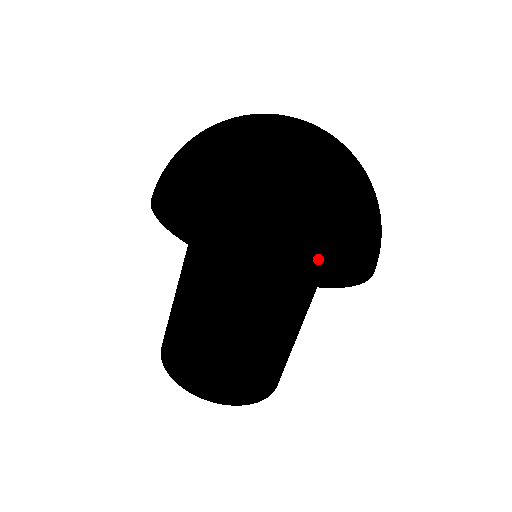
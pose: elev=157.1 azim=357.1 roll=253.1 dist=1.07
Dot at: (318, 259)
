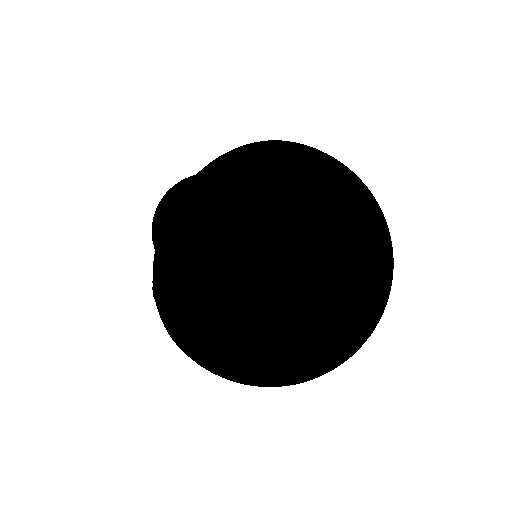
Dot at: (200, 365)
